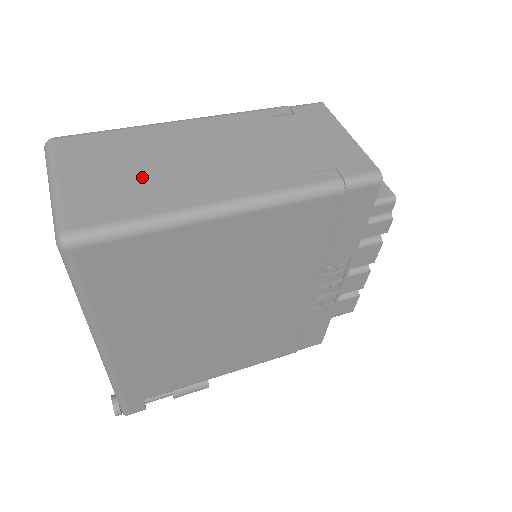
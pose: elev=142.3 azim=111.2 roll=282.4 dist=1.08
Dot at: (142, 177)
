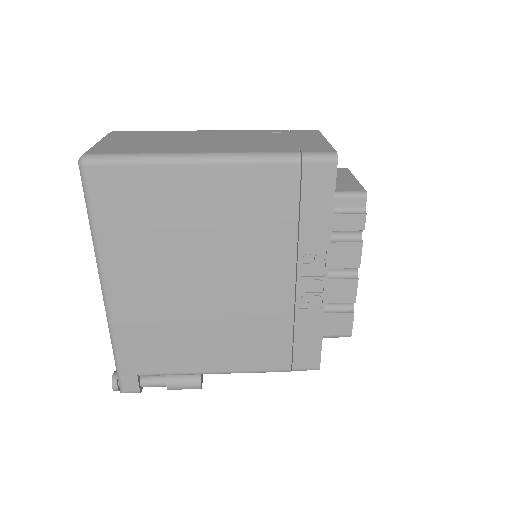
Dot at: (154, 143)
